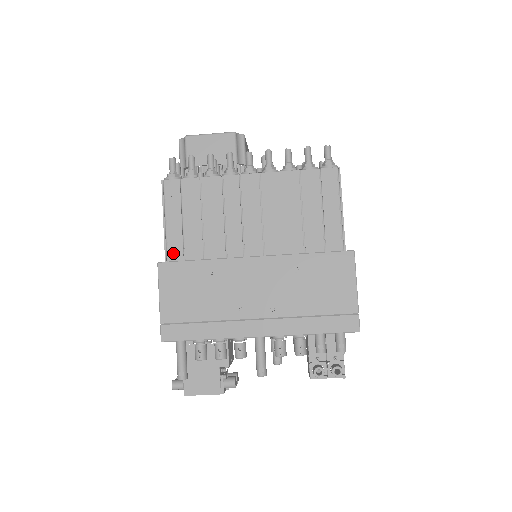
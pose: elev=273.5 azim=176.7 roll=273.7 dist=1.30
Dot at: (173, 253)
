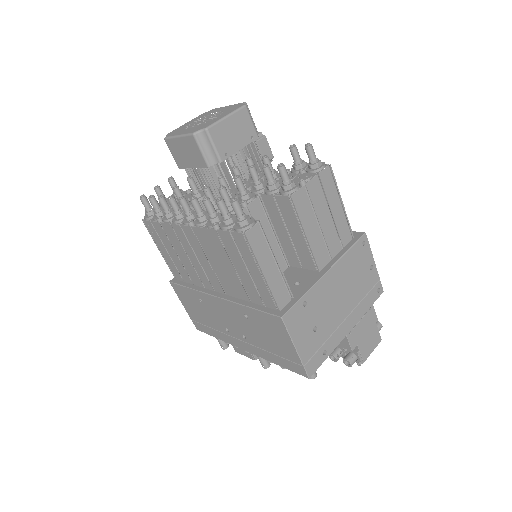
Dot at: (176, 275)
